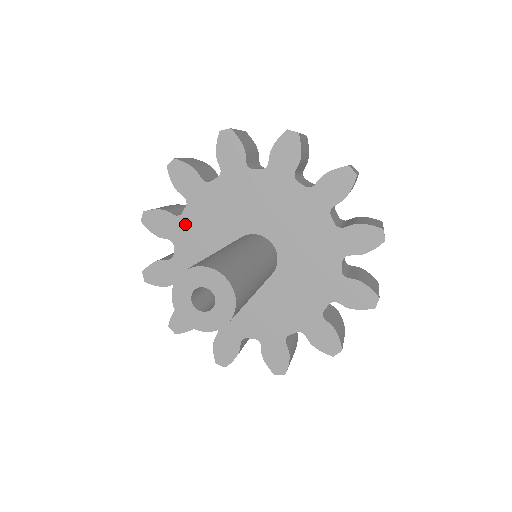
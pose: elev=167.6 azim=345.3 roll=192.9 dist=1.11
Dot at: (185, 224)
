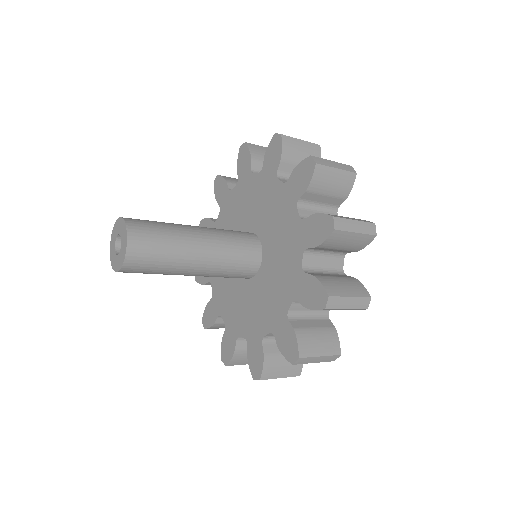
Dot at: (230, 199)
